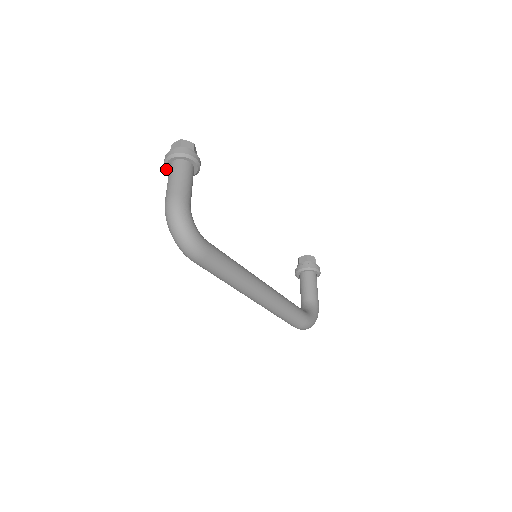
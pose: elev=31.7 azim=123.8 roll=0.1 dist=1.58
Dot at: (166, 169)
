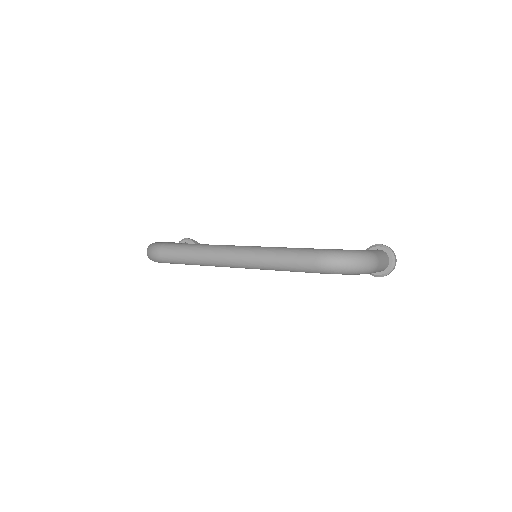
Dot at: occluded
